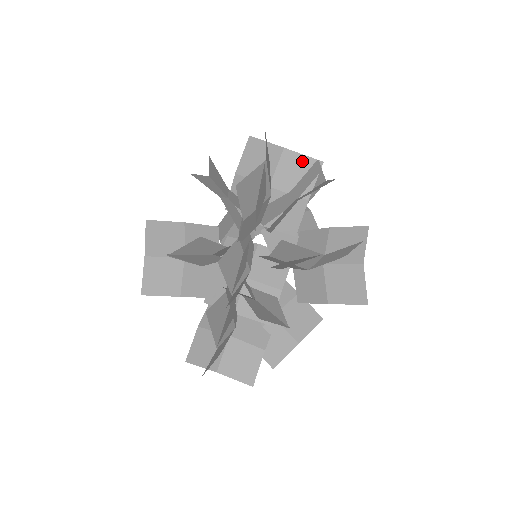
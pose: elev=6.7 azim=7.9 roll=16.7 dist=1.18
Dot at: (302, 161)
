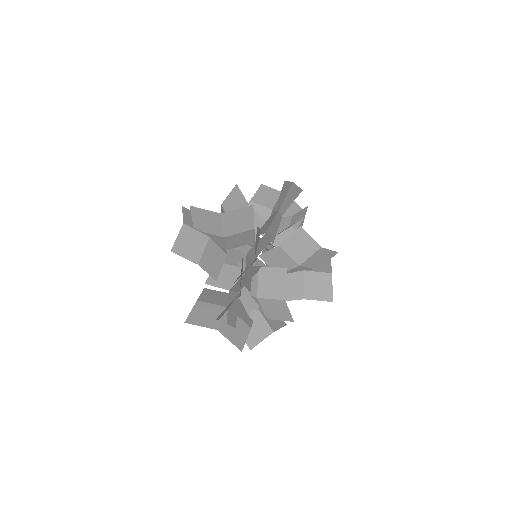
Dot at: (295, 206)
